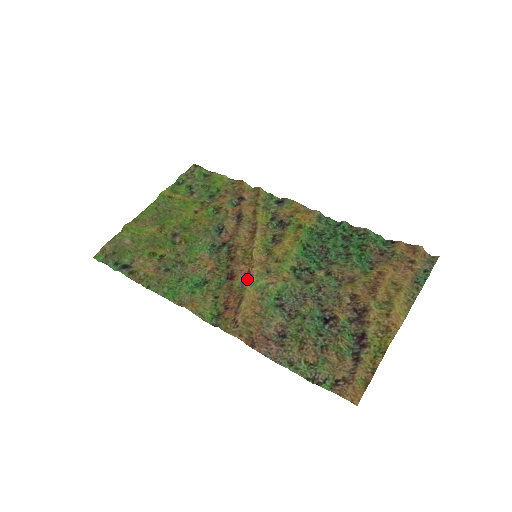
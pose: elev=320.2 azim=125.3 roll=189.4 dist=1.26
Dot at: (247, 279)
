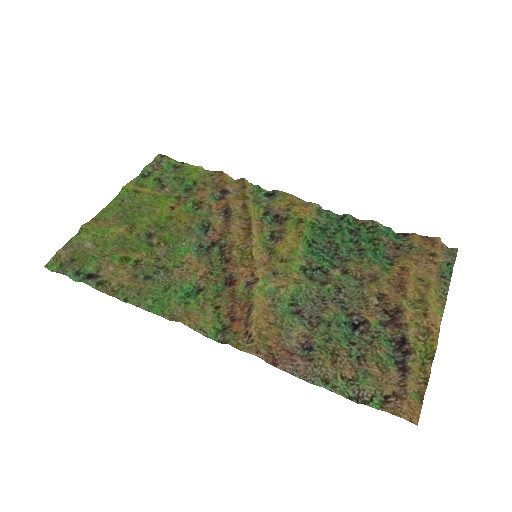
Dot at: (252, 283)
